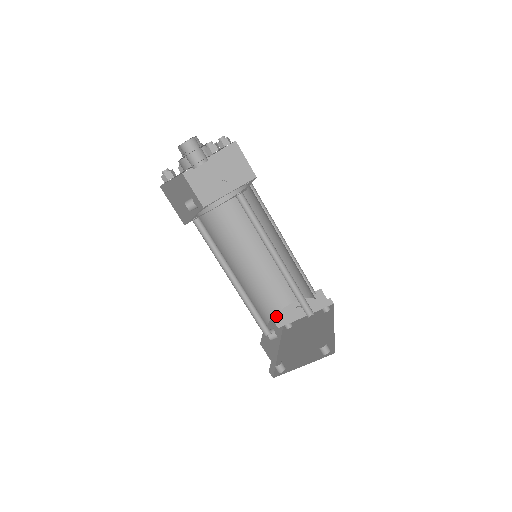
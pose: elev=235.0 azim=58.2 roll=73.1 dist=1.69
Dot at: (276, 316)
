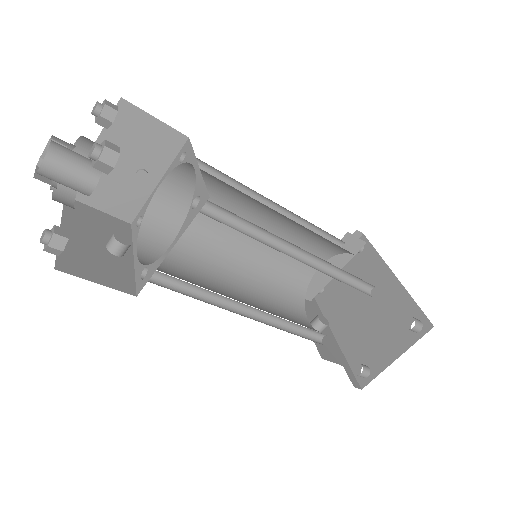
Dot at: occluded
